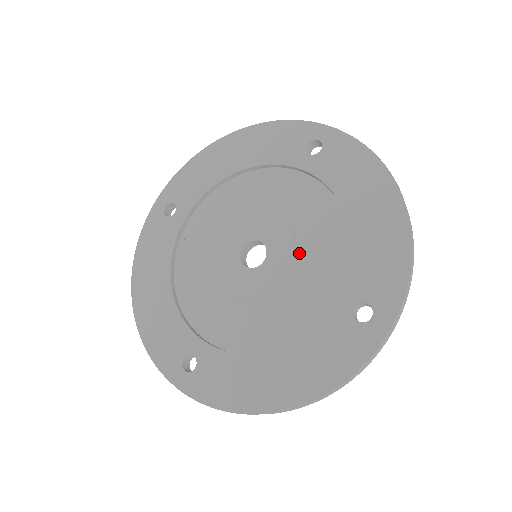
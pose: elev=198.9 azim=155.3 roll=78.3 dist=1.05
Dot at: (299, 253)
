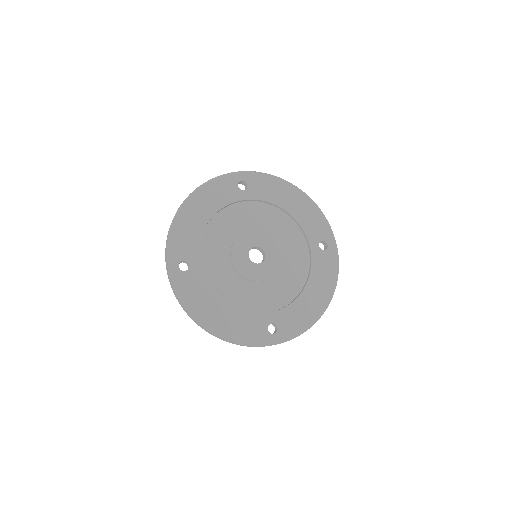
Dot at: (274, 278)
